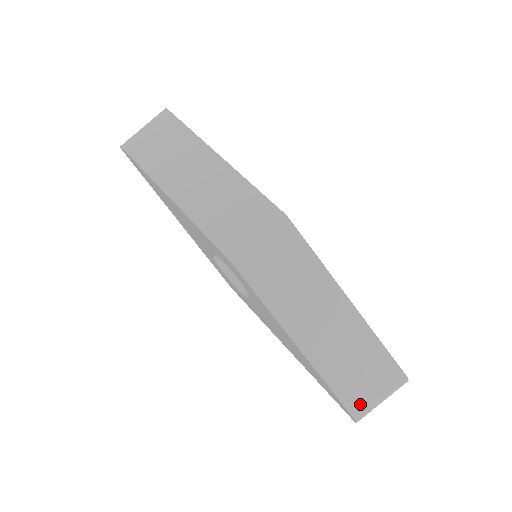
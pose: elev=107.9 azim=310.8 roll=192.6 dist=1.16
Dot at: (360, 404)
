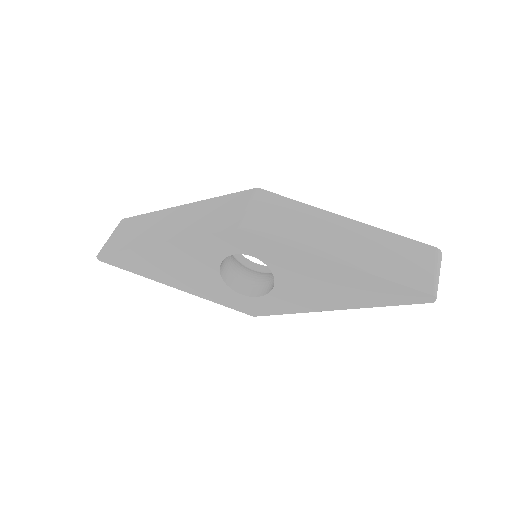
Dot at: (424, 282)
